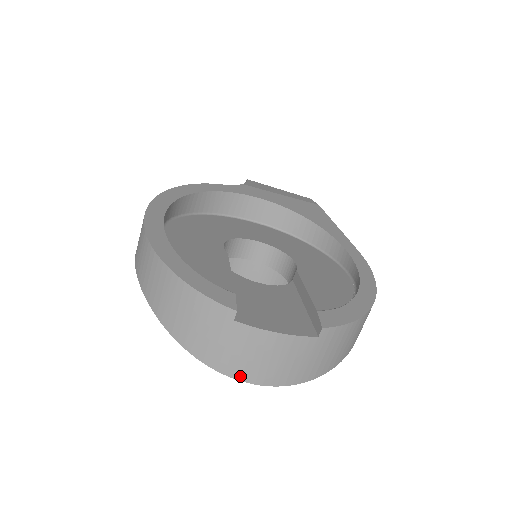
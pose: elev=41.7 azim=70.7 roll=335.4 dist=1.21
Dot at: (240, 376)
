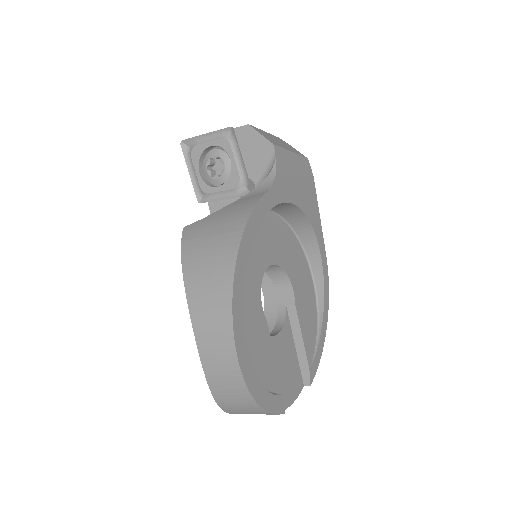
Dot at: occluded
